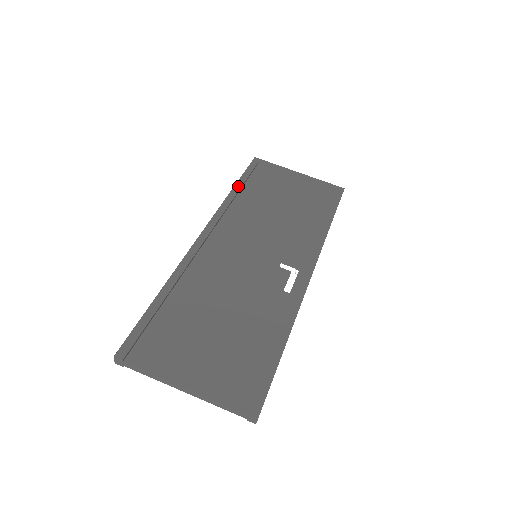
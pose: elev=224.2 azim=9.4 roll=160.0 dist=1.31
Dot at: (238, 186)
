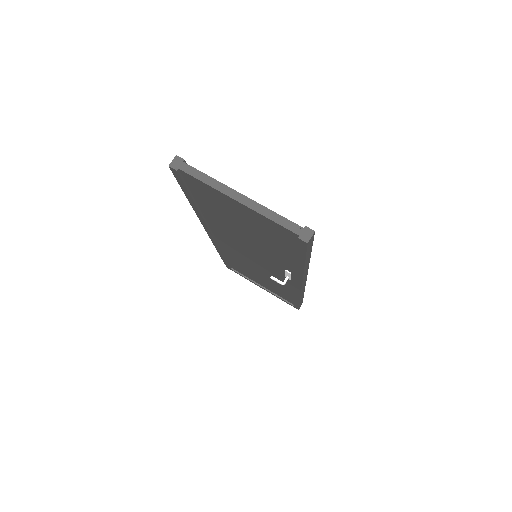
Dot at: occluded
